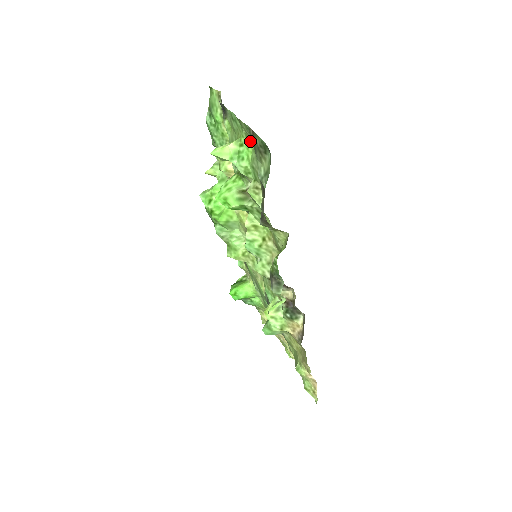
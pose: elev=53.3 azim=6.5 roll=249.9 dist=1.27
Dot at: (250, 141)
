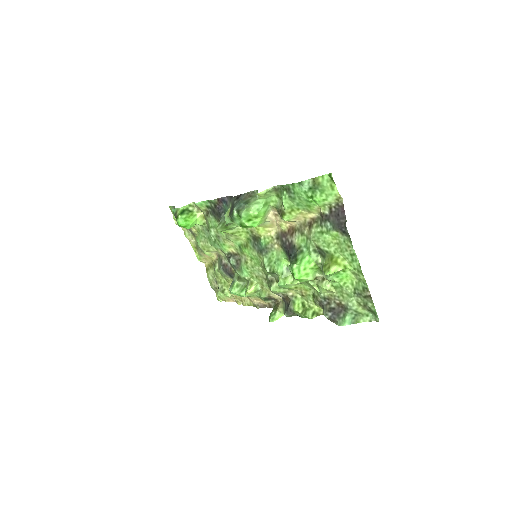
Dot at: (353, 276)
